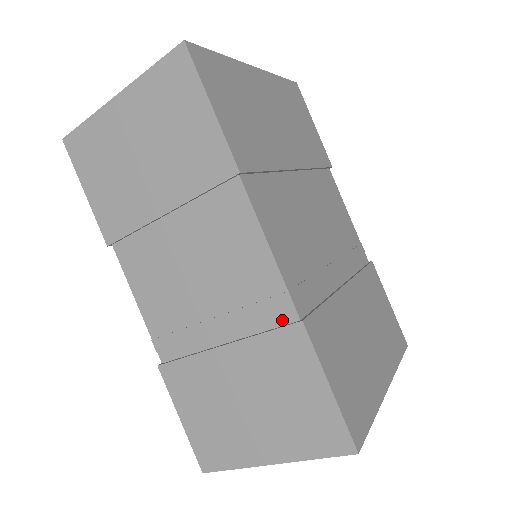
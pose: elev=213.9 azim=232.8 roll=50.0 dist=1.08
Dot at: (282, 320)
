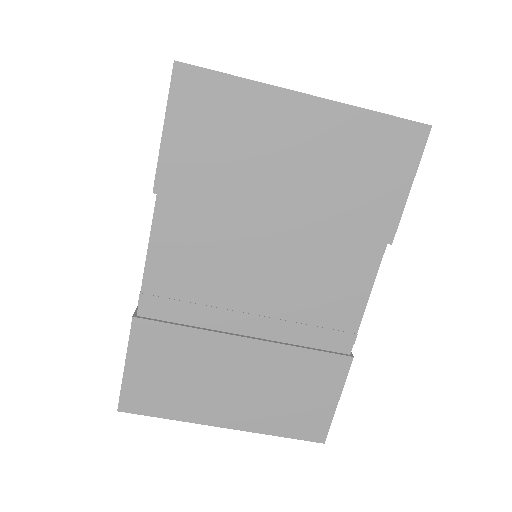
Dot at: occluded
